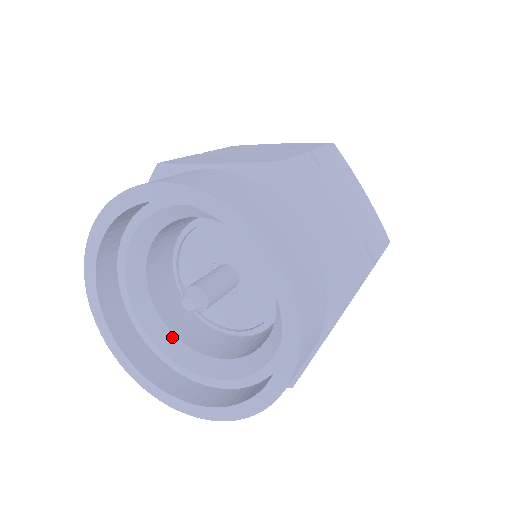
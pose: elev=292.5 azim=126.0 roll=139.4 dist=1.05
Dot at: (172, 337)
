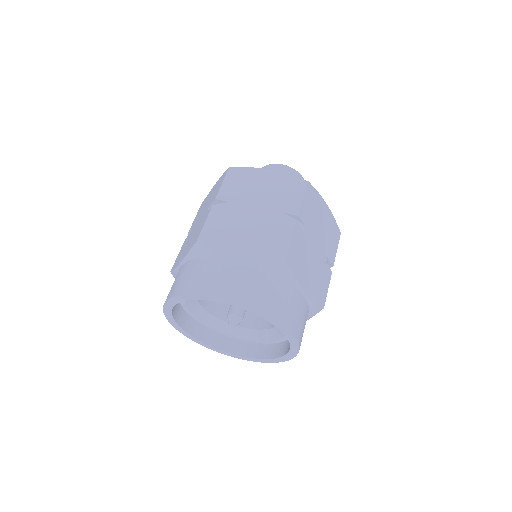
Dot at: (214, 318)
